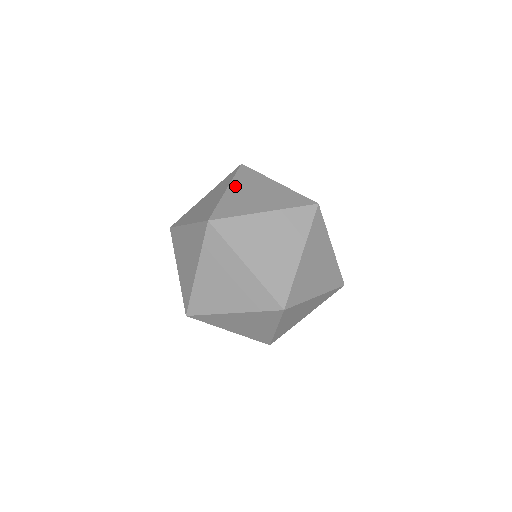
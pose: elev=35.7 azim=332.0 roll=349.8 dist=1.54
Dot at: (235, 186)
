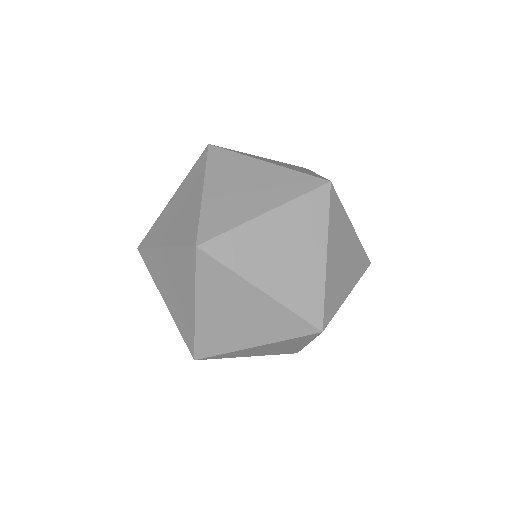
Dot at: occluded
